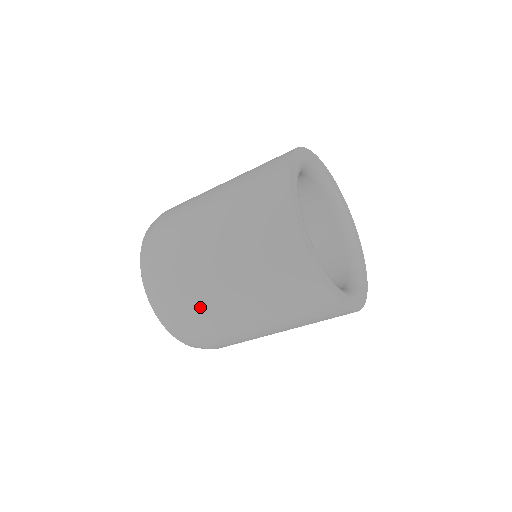
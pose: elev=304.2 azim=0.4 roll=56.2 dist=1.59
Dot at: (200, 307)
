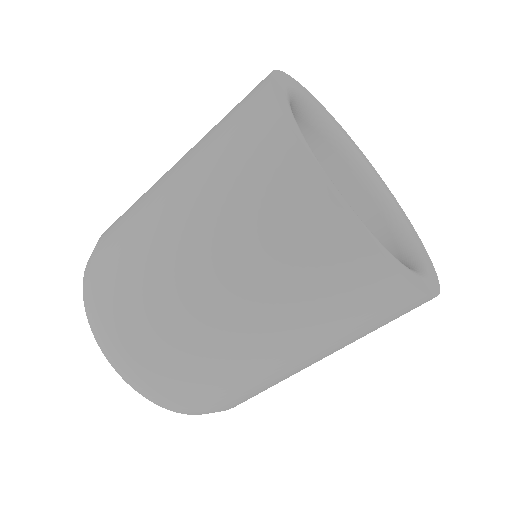
Dot at: (139, 283)
